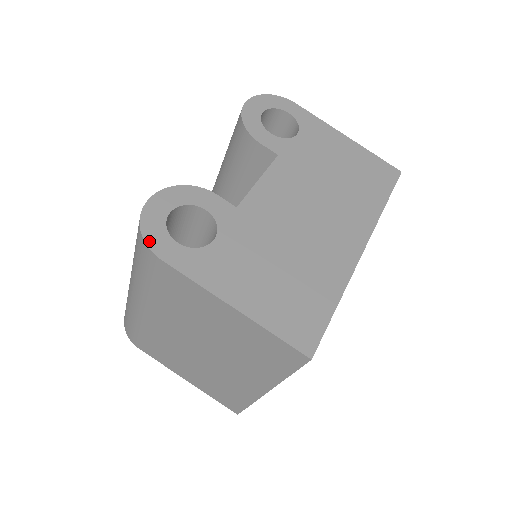
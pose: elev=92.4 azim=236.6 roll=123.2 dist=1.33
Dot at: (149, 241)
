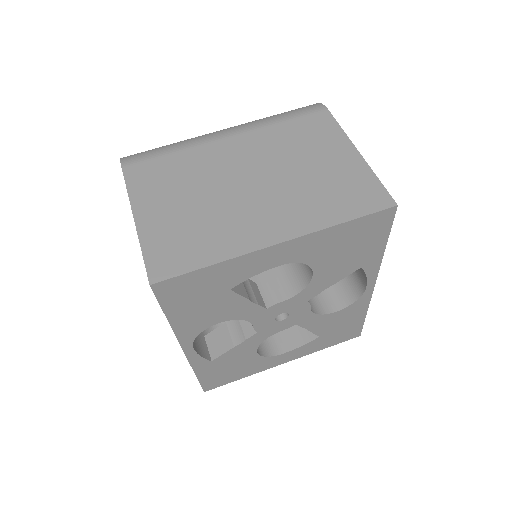
Dot at: occluded
